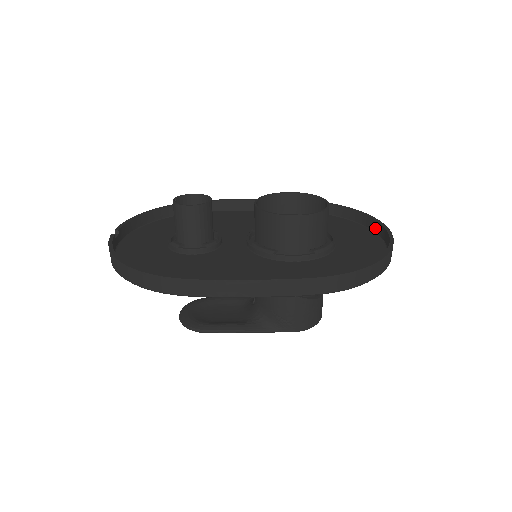
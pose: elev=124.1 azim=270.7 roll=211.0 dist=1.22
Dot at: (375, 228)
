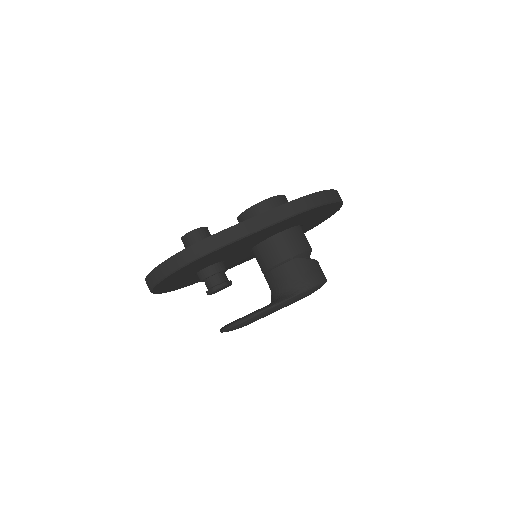
Dot at: occluded
